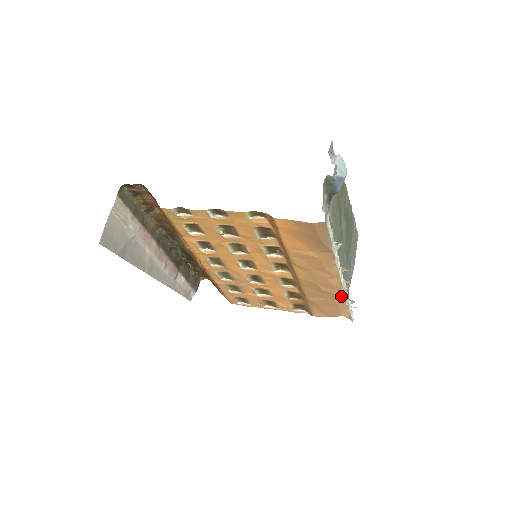
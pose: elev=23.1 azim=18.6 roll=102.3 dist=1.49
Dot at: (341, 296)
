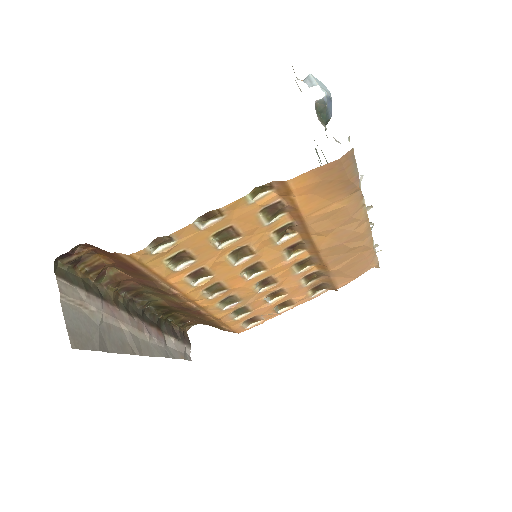
Dot at: (370, 244)
